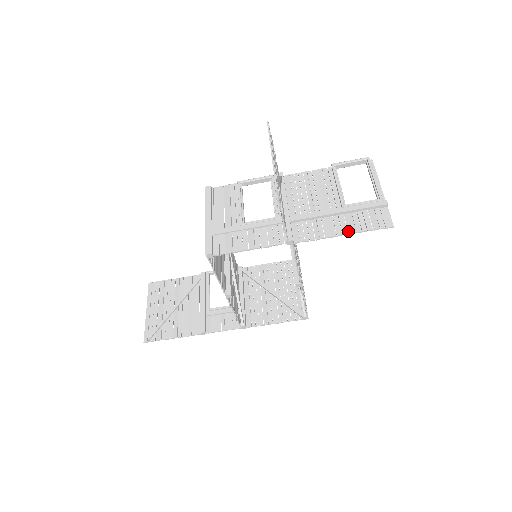
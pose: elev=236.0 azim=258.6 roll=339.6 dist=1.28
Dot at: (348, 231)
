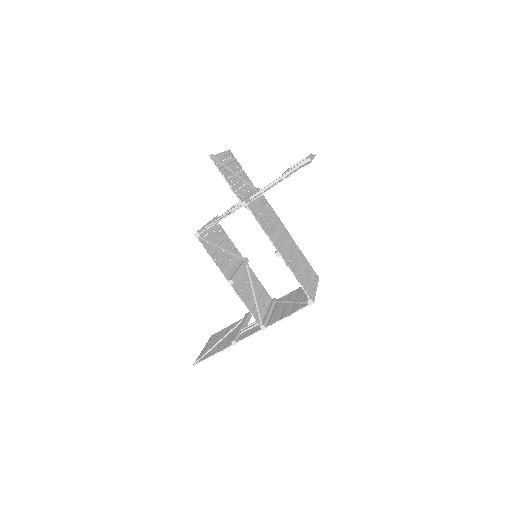
Dot at: (281, 181)
